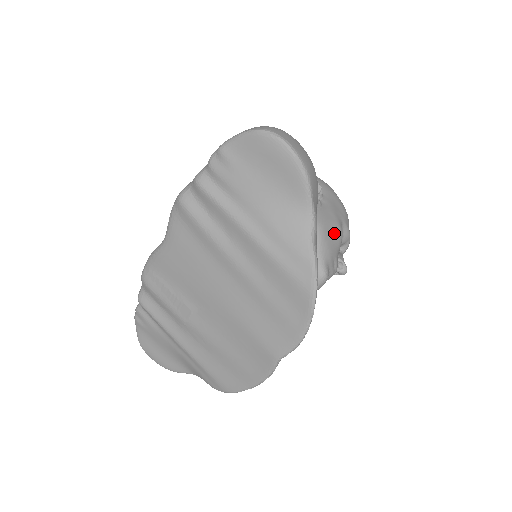
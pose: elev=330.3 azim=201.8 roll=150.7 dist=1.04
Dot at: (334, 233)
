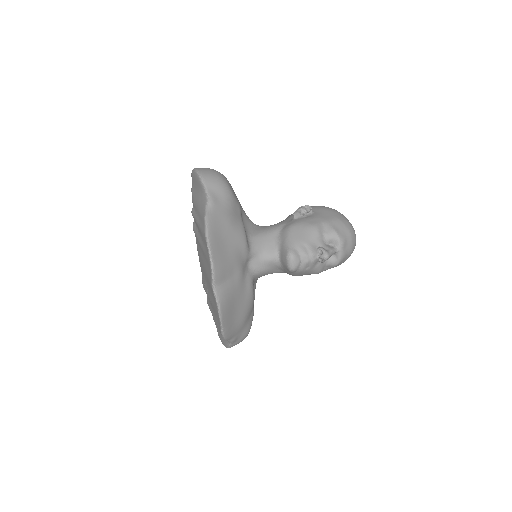
Dot at: (306, 229)
